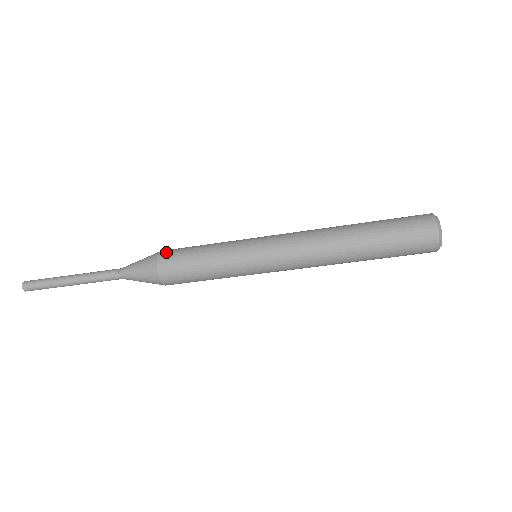
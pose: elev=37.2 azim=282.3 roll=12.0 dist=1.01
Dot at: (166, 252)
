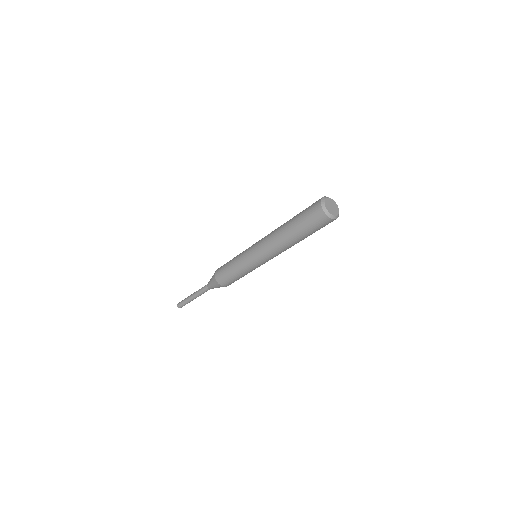
Dot at: (218, 270)
